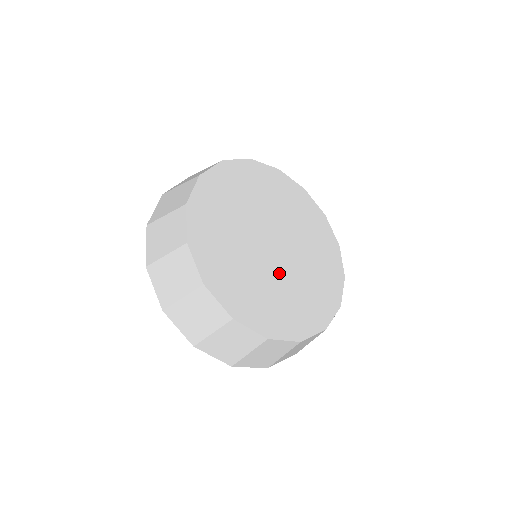
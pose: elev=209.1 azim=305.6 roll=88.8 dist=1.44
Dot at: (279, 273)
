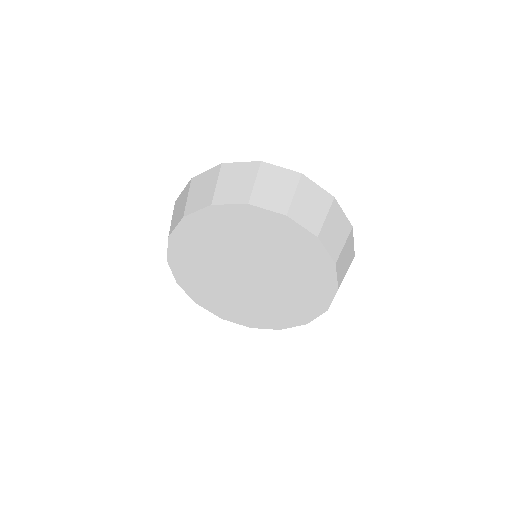
Dot at: (257, 293)
